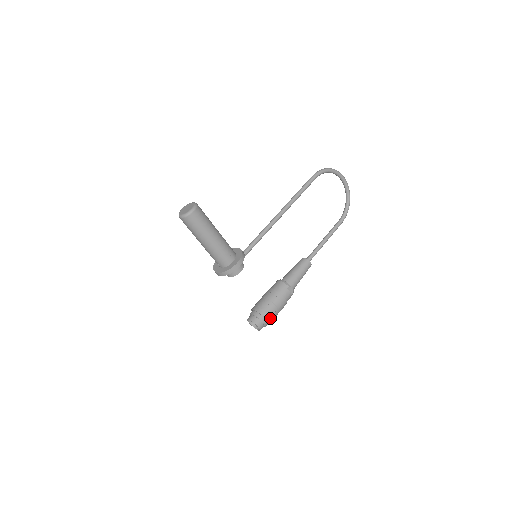
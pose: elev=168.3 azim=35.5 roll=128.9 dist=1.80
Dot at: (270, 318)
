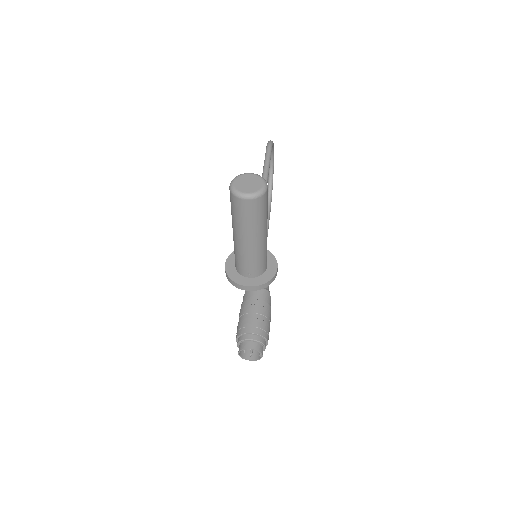
Dot at: (268, 339)
